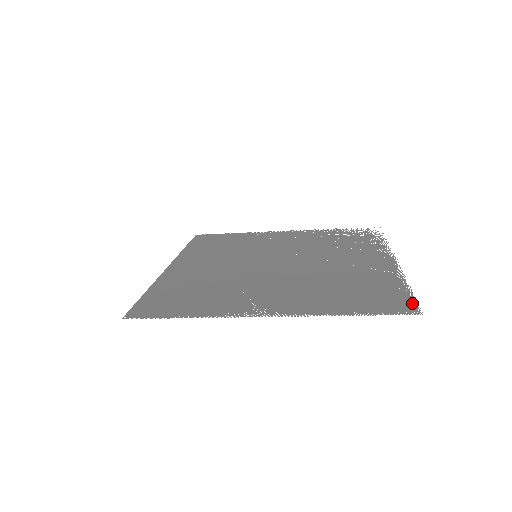
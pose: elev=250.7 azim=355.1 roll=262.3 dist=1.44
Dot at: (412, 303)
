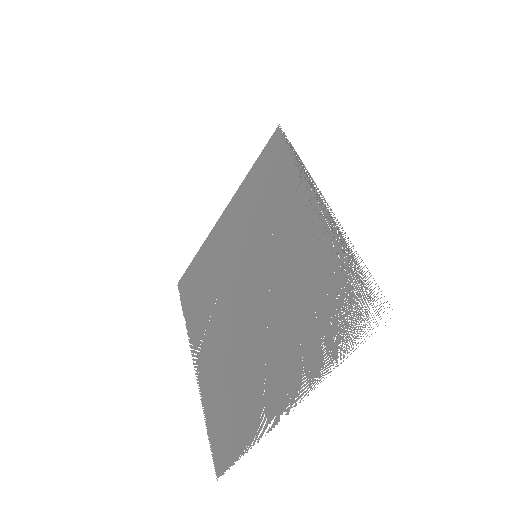
Dot at: (226, 466)
